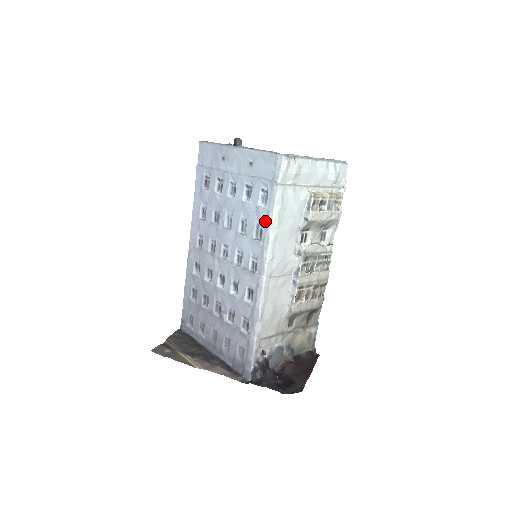
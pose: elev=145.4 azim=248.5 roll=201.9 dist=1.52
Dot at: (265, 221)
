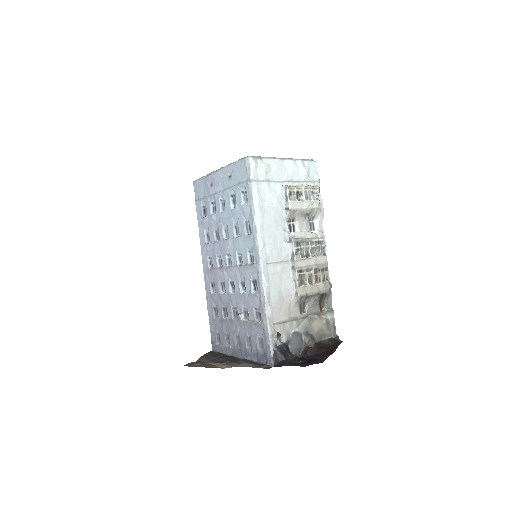
Dot at: (250, 216)
